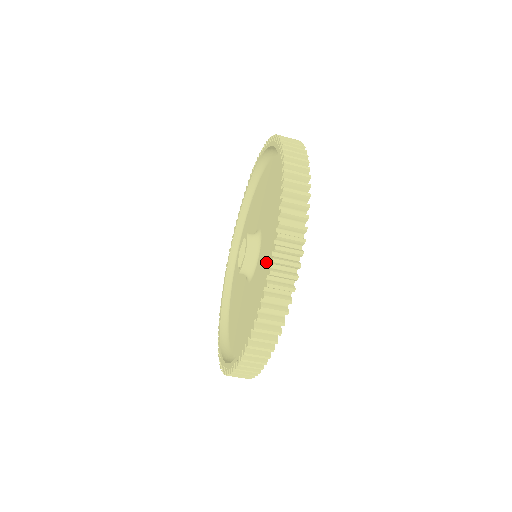
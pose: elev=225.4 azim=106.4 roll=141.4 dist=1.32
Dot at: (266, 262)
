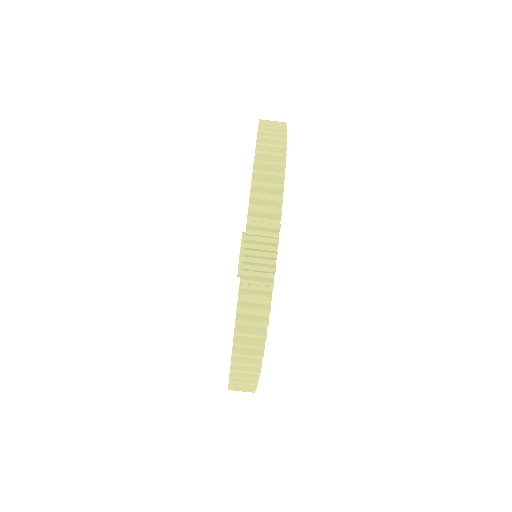
Dot at: occluded
